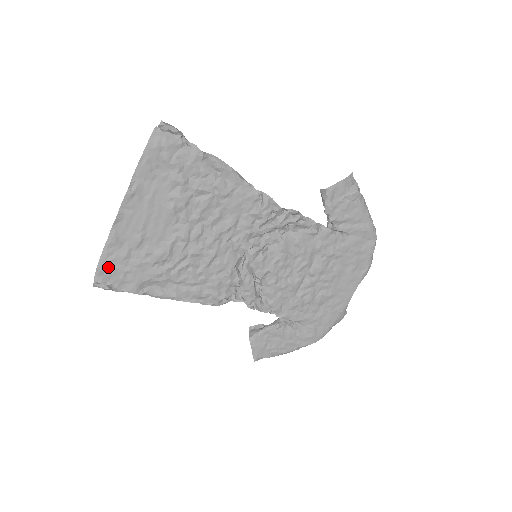
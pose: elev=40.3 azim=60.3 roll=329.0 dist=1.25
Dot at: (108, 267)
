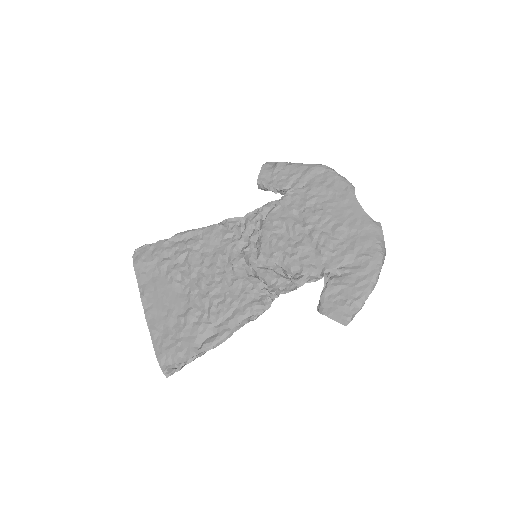
Dot at: (163, 353)
